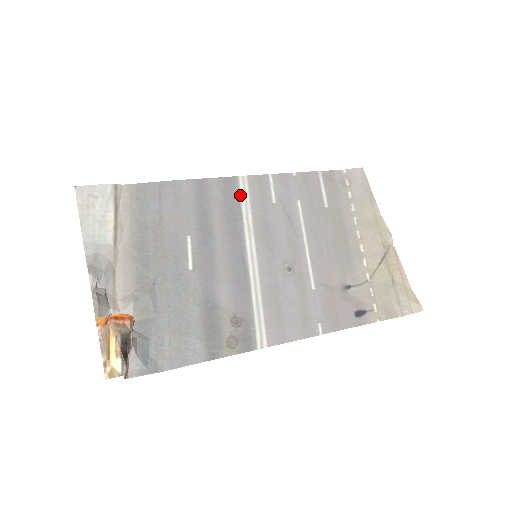
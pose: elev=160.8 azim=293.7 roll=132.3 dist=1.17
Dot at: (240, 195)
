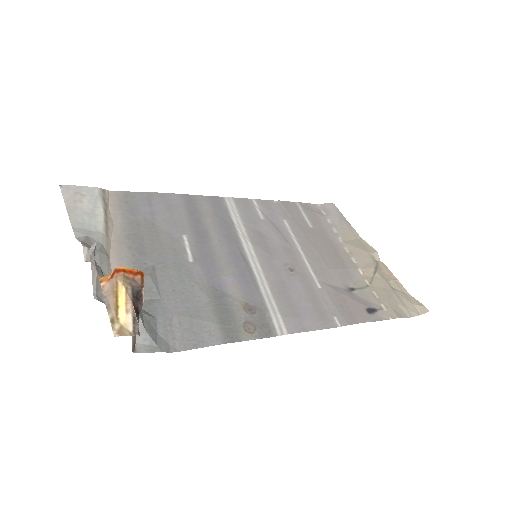
Dot at: (229, 210)
